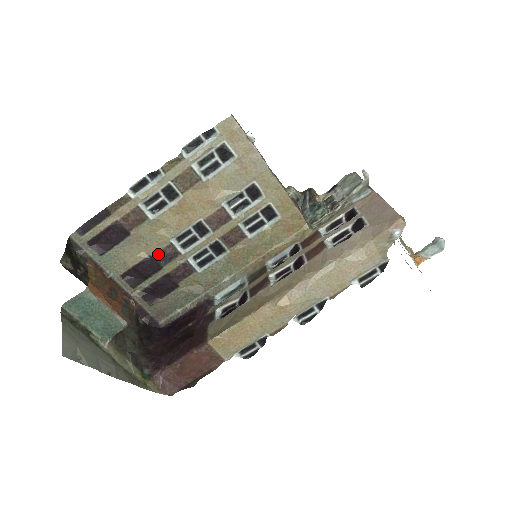
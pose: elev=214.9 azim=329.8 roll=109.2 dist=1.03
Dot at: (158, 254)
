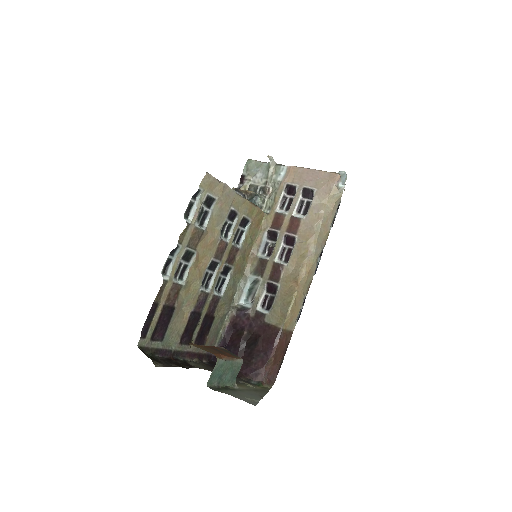
Dot at: (196, 306)
